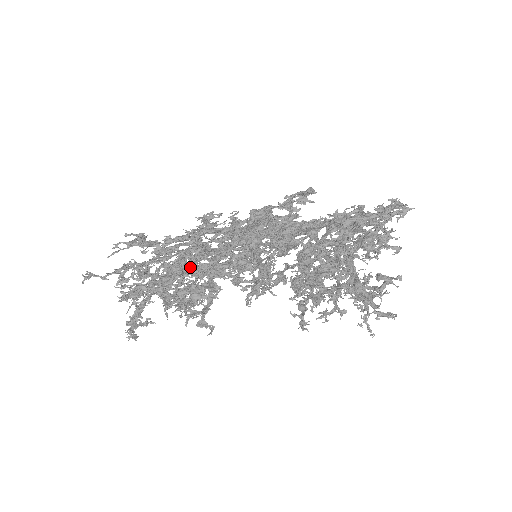
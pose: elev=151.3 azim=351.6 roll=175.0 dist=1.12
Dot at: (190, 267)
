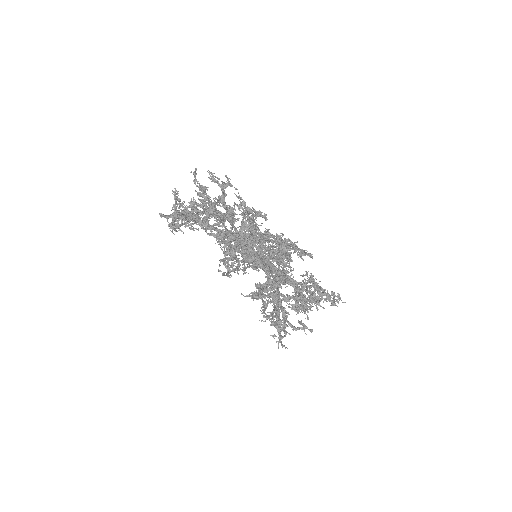
Dot at: (242, 229)
